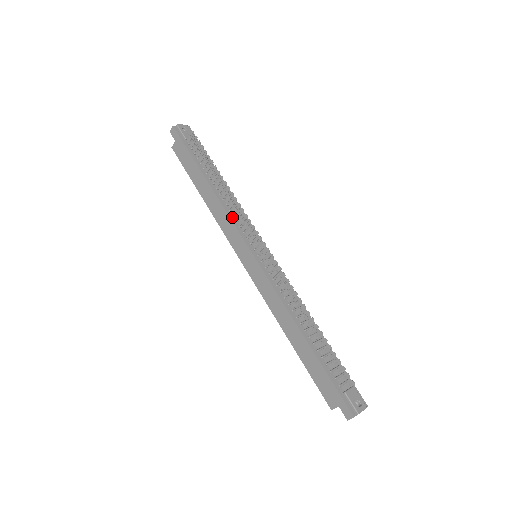
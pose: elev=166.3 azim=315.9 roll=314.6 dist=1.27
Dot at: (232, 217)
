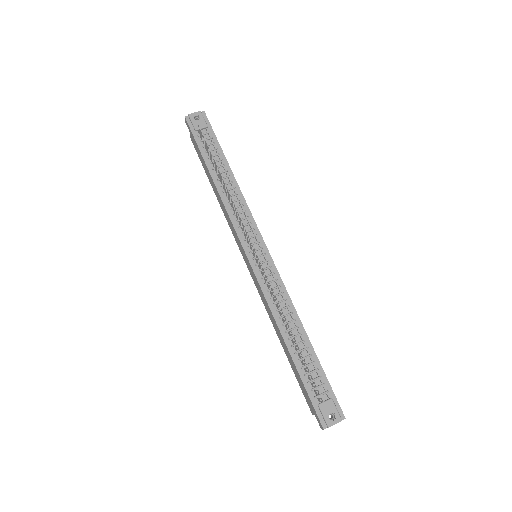
Dot at: (232, 217)
